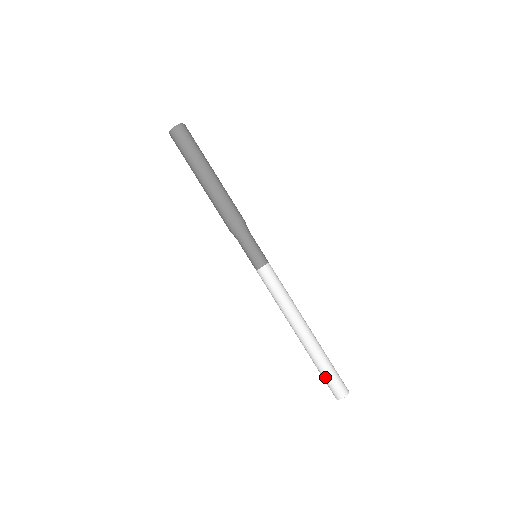
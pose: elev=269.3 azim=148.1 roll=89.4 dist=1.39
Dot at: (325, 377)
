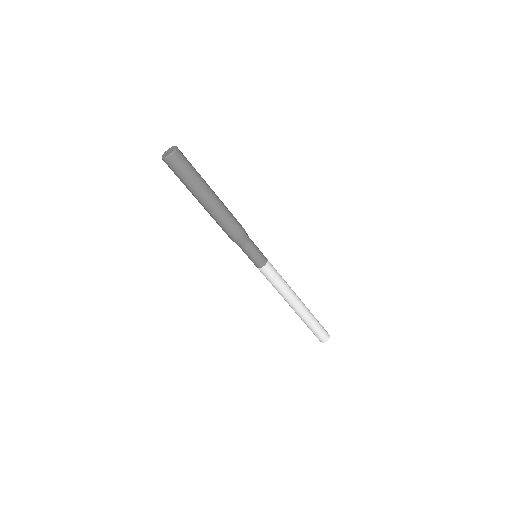
Dot at: (310, 329)
